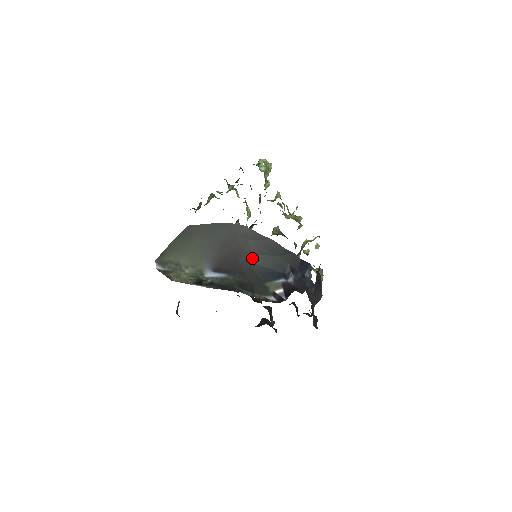
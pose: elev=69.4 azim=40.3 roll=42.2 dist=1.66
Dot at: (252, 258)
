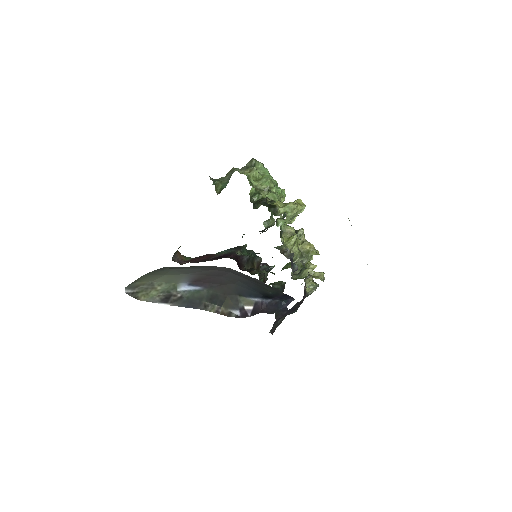
Dot at: (237, 277)
